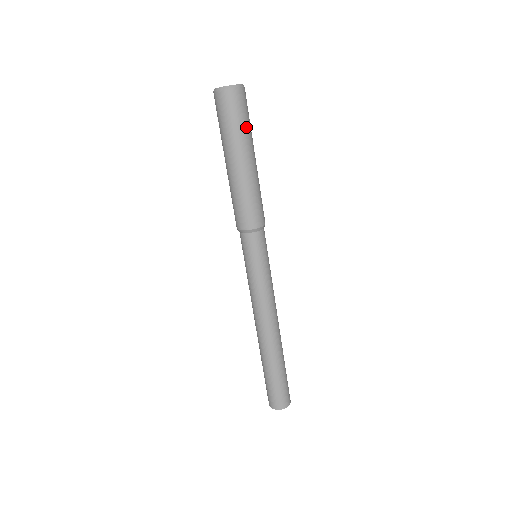
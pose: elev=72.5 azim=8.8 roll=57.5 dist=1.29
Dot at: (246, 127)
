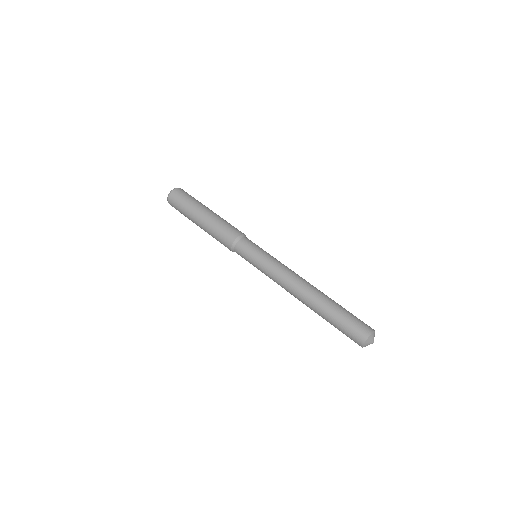
Dot at: occluded
